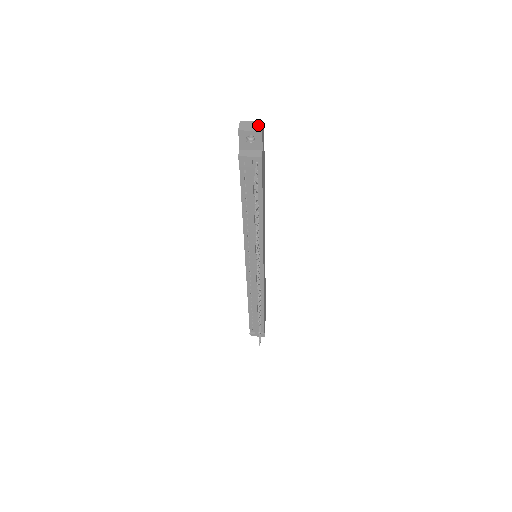
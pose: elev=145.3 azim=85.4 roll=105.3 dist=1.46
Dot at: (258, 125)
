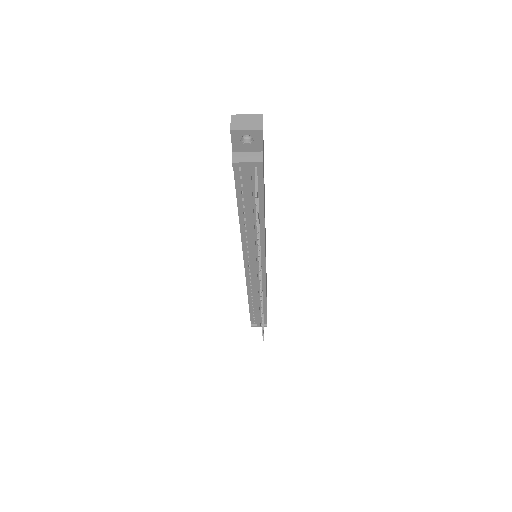
Dot at: (256, 120)
